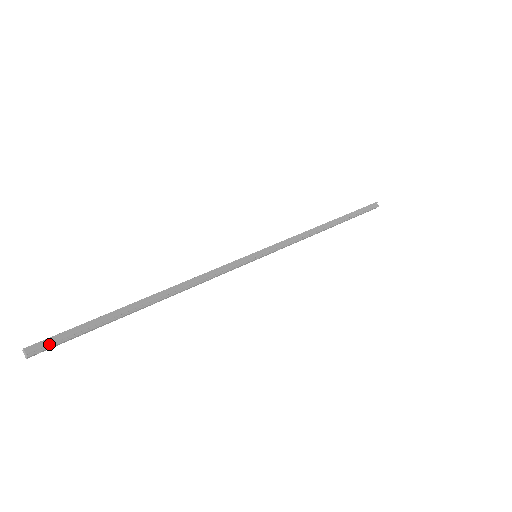
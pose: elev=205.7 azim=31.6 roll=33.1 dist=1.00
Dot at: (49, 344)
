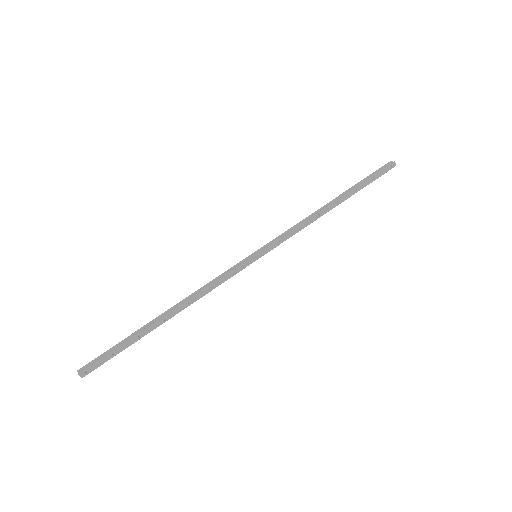
Dot at: (92, 364)
